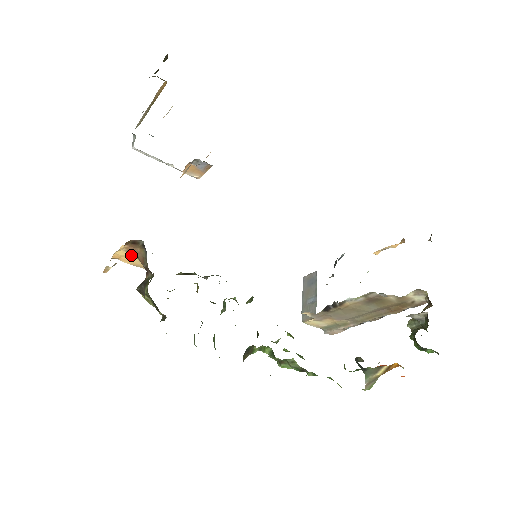
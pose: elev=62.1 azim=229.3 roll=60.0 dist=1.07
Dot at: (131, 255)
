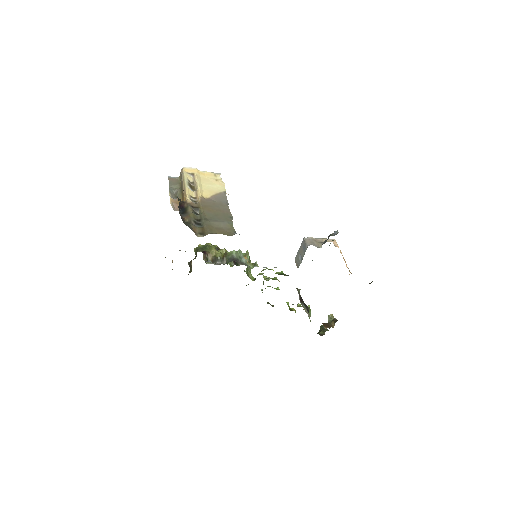
Dot at: occluded
